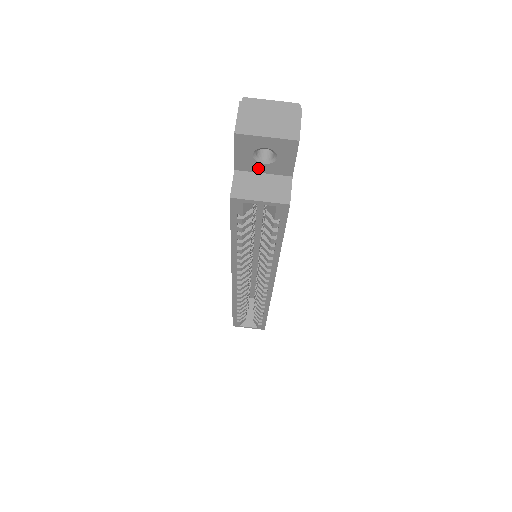
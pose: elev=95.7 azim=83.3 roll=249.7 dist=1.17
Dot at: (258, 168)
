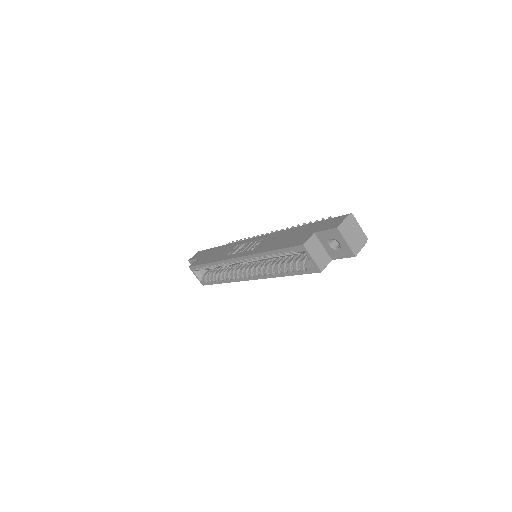
Dot at: (324, 243)
